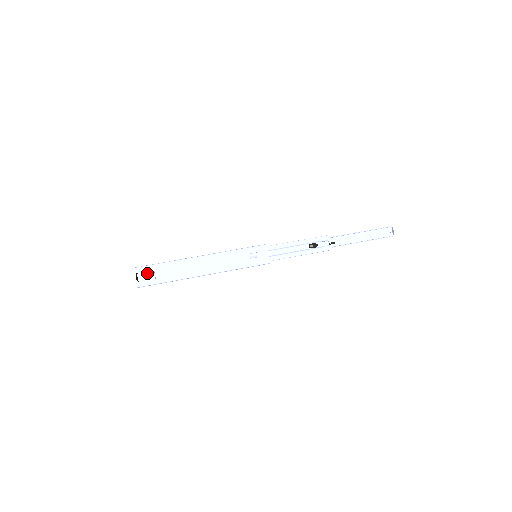
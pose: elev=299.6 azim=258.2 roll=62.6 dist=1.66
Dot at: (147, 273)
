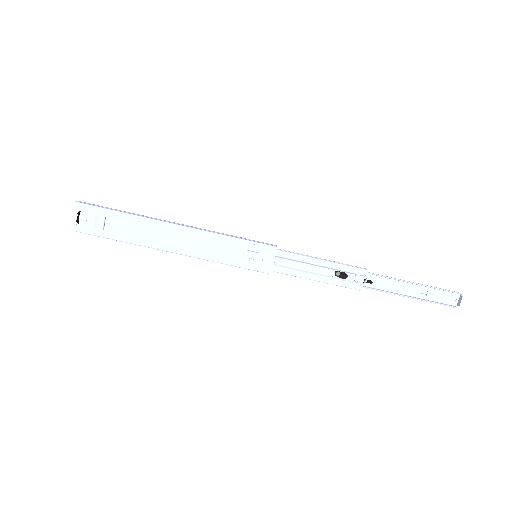
Dot at: (94, 217)
